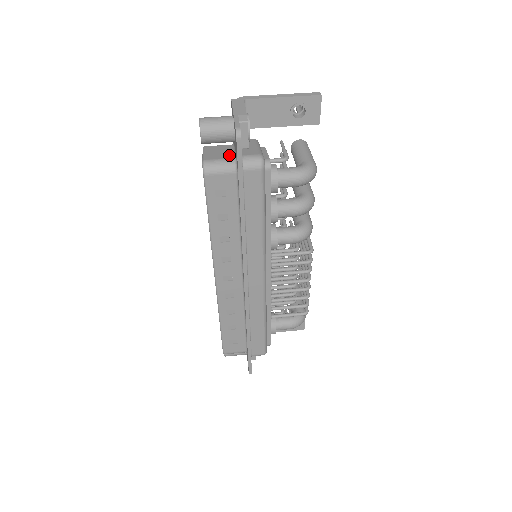
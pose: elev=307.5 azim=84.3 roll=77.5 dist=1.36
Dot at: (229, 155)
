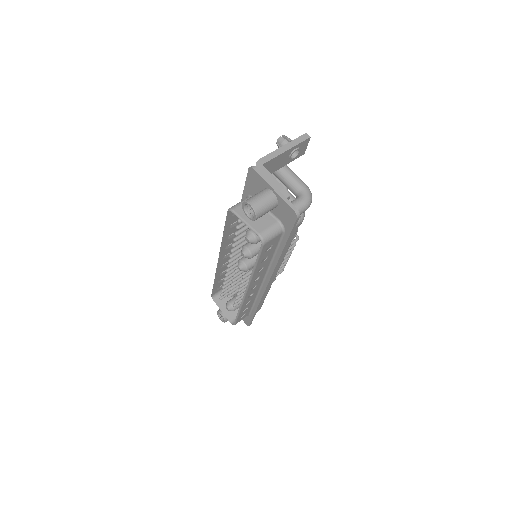
Dot at: (269, 218)
